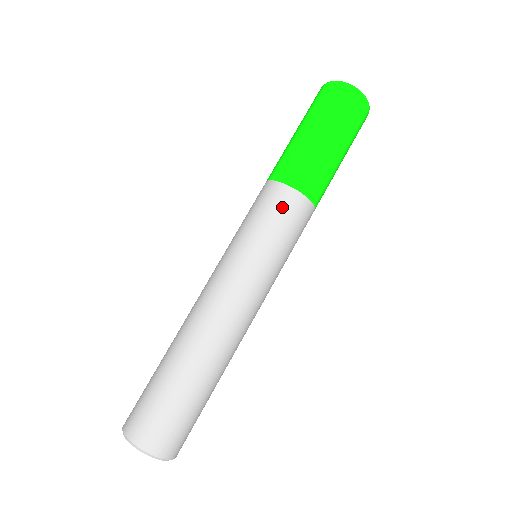
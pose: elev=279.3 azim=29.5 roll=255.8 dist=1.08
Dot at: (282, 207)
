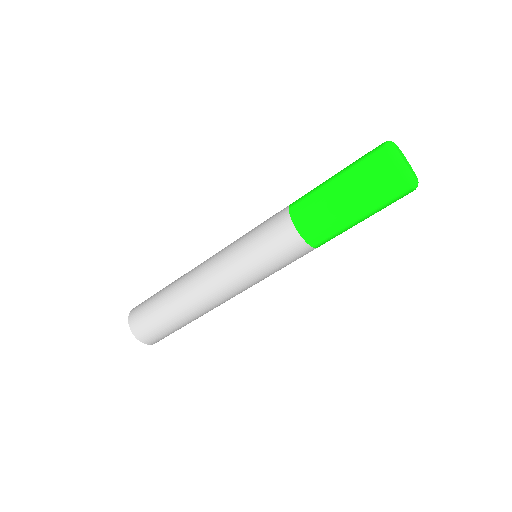
Dot at: (291, 253)
